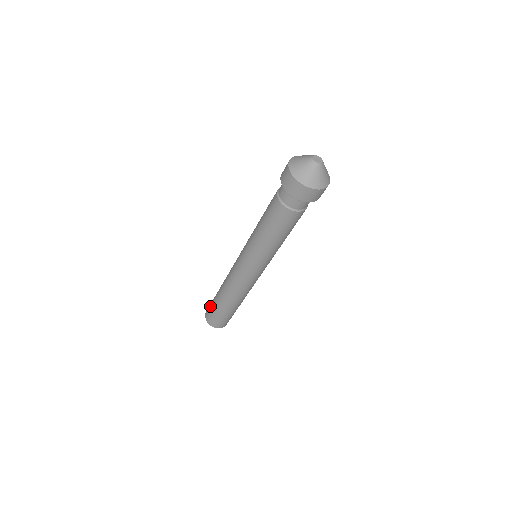
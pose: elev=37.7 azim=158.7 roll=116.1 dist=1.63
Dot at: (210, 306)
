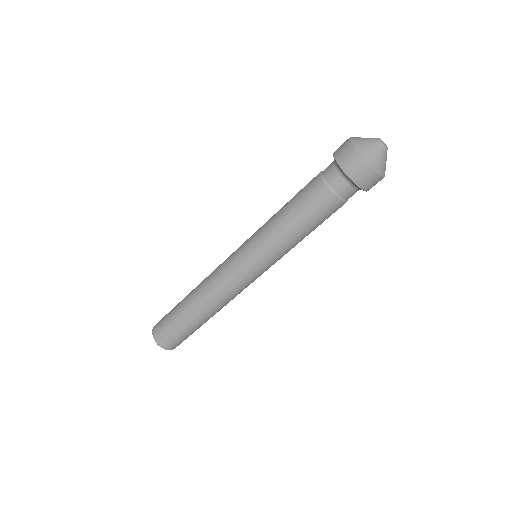
Dot at: (166, 324)
